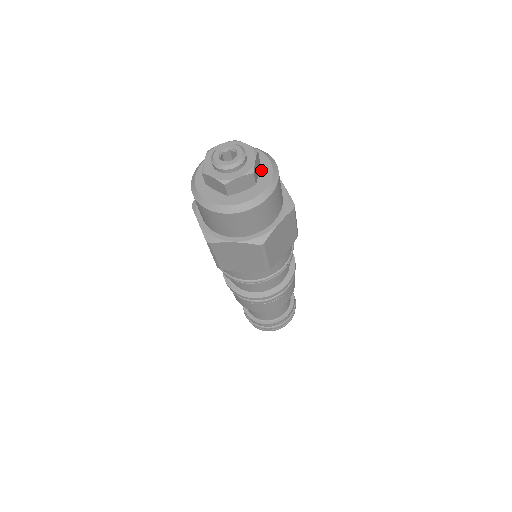
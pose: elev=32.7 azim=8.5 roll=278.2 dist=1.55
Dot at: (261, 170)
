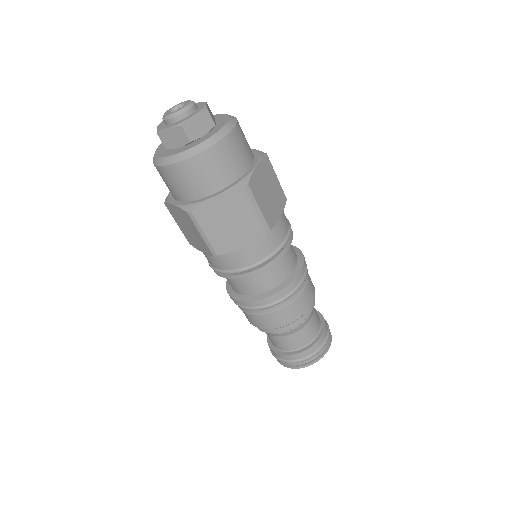
Dot at: (217, 120)
